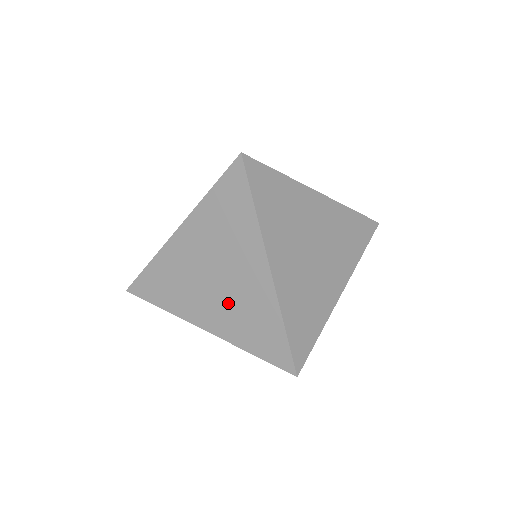
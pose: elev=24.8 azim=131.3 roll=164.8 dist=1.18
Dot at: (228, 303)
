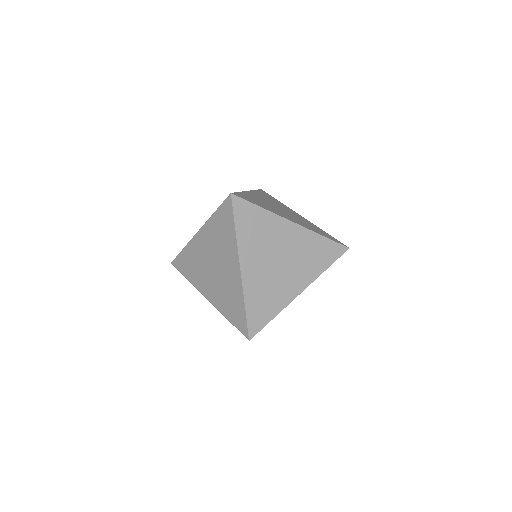
Dot at: occluded
